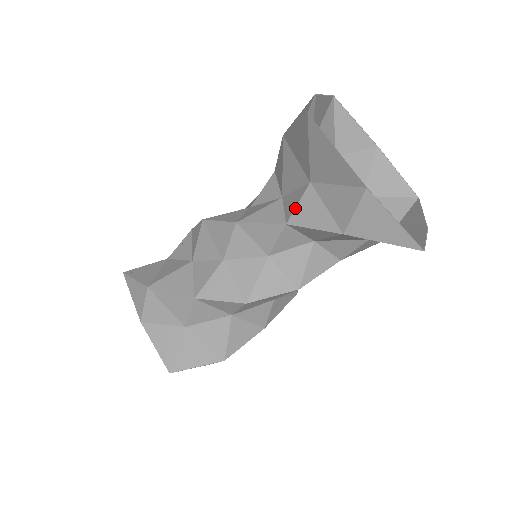
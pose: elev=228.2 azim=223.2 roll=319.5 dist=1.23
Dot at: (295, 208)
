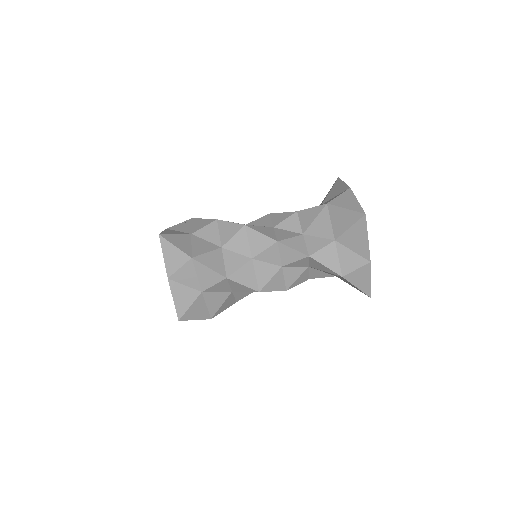
Dot at: occluded
